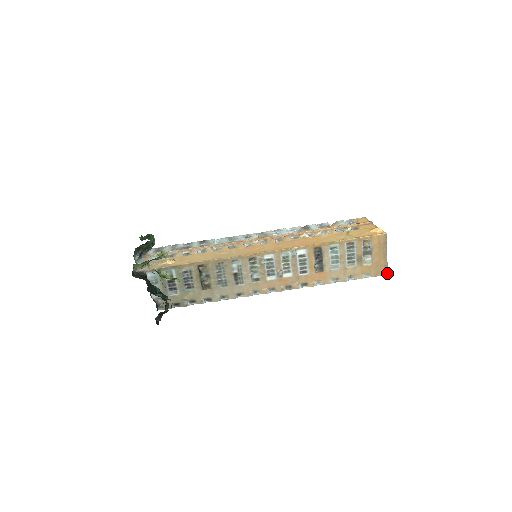
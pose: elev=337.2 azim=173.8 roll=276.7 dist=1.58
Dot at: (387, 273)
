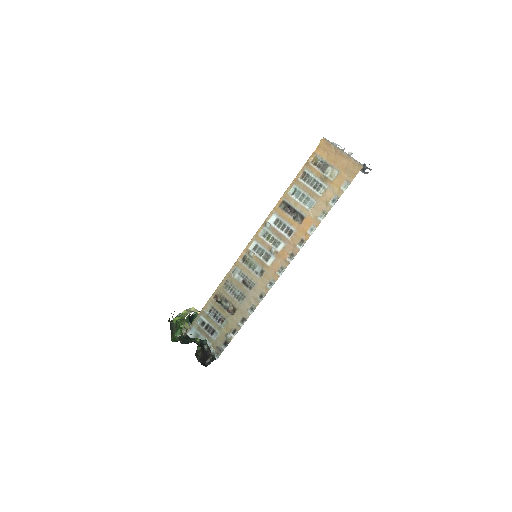
Dot at: (361, 165)
